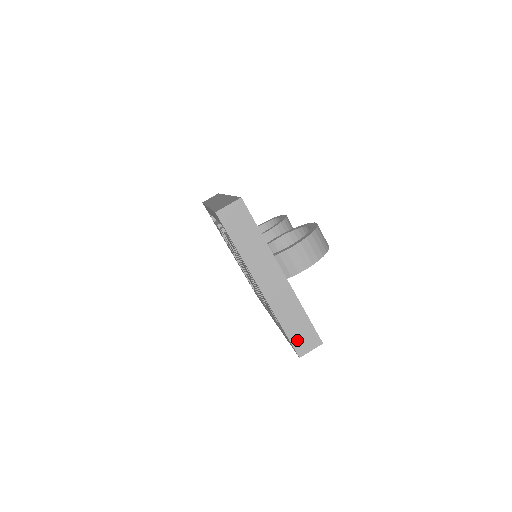
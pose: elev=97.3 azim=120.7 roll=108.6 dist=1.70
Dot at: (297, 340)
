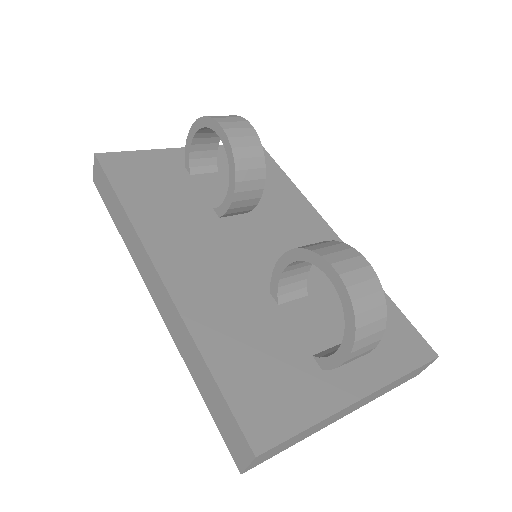
Dot at: (409, 378)
